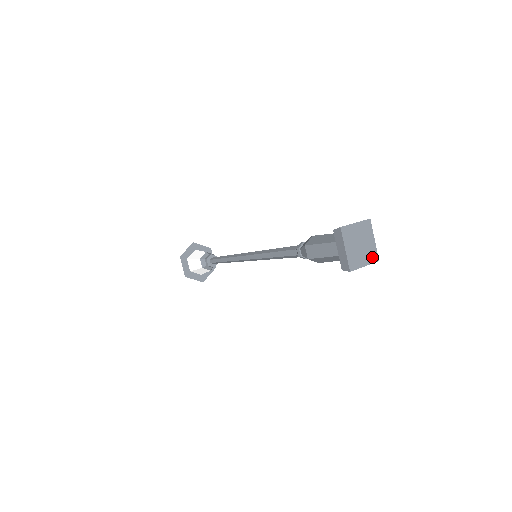
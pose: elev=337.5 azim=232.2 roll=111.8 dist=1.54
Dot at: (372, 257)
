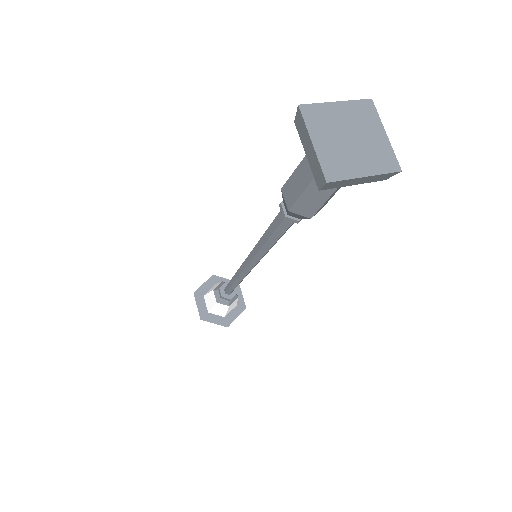
Dot at: (383, 163)
